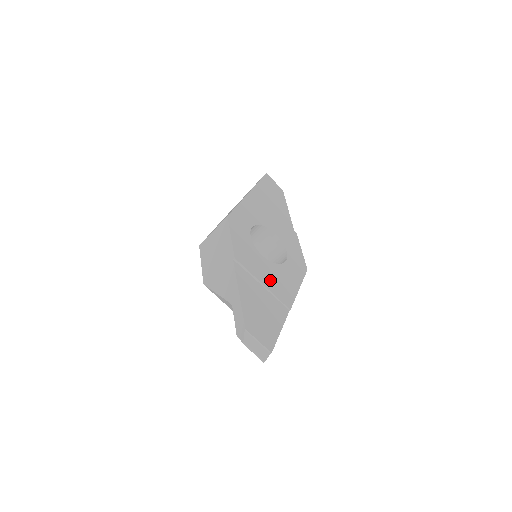
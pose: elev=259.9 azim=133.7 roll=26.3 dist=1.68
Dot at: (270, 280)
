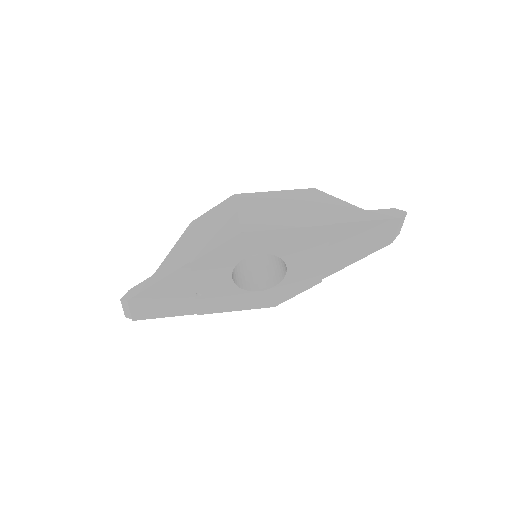
Dot at: (209, 292)
